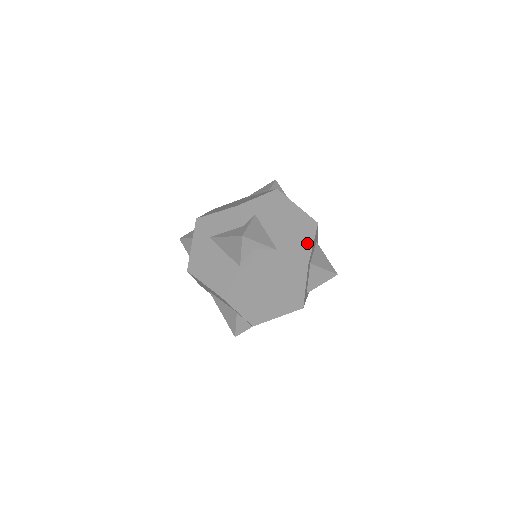
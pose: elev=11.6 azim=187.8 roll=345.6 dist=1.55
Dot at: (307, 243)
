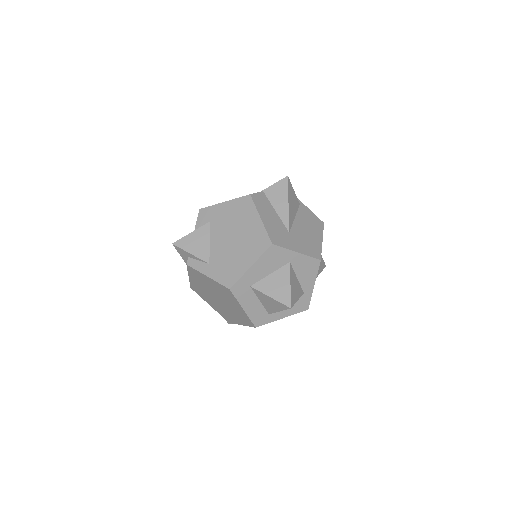
Dot at: (244, 264)
